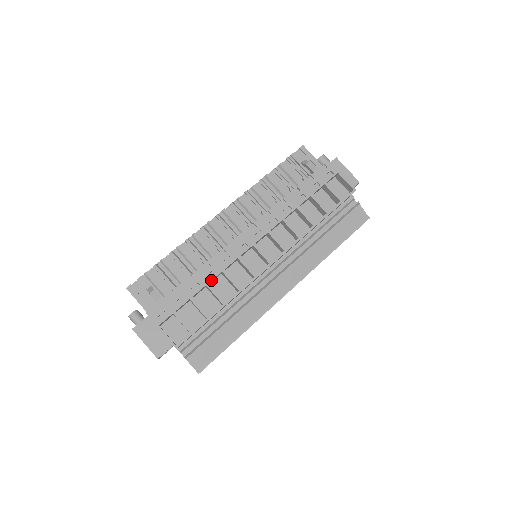
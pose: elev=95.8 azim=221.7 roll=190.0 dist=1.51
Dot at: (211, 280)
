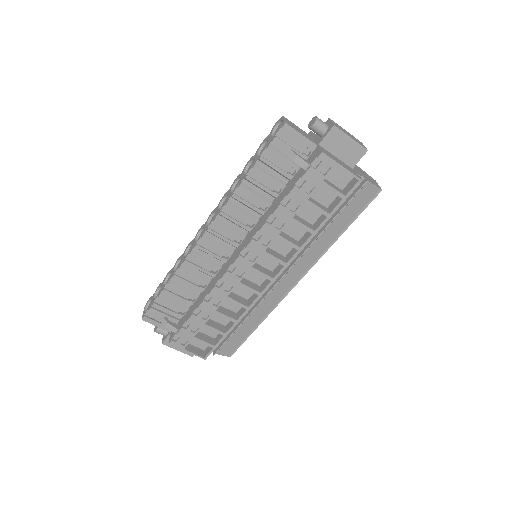
Dot at: (217, 308)
